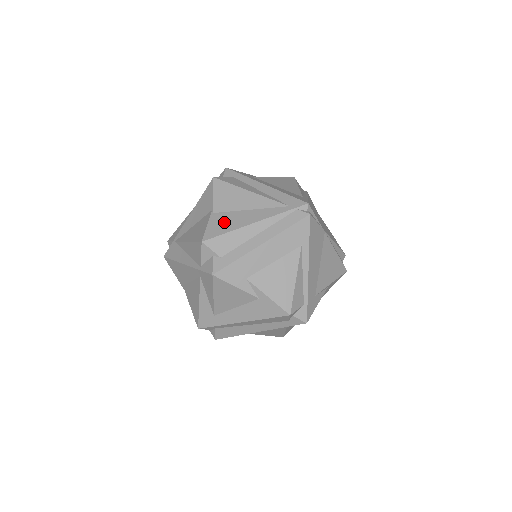
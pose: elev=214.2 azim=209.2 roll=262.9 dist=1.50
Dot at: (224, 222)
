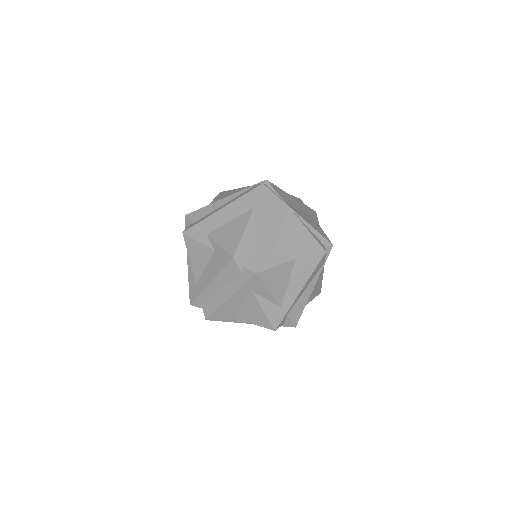
Dot at: occluded
